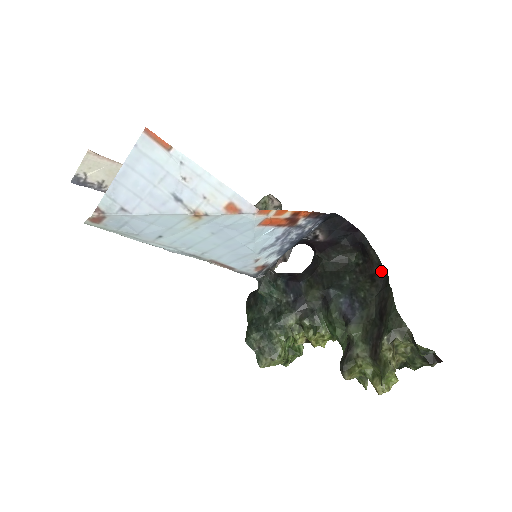
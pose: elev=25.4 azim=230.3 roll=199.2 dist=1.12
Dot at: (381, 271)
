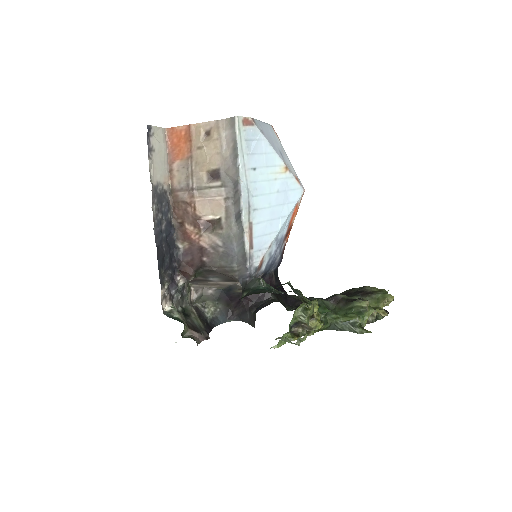
Dot at: occluded
